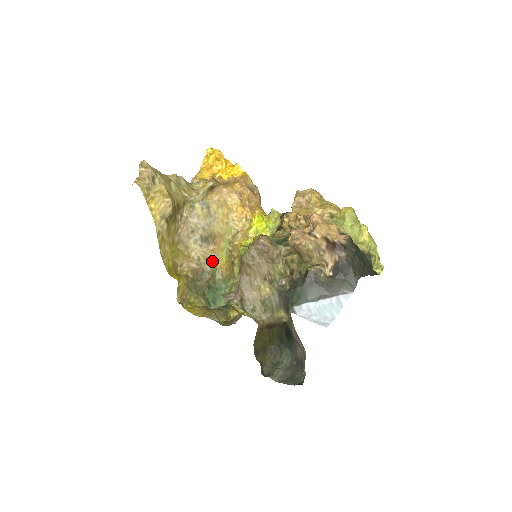
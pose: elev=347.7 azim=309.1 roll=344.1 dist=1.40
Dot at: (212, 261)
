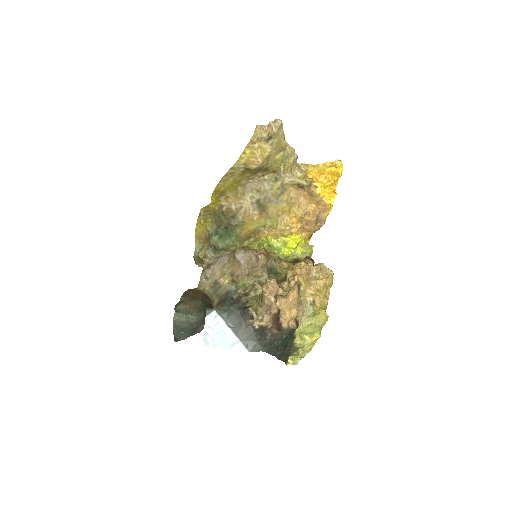
Dot at: (246, 219)
